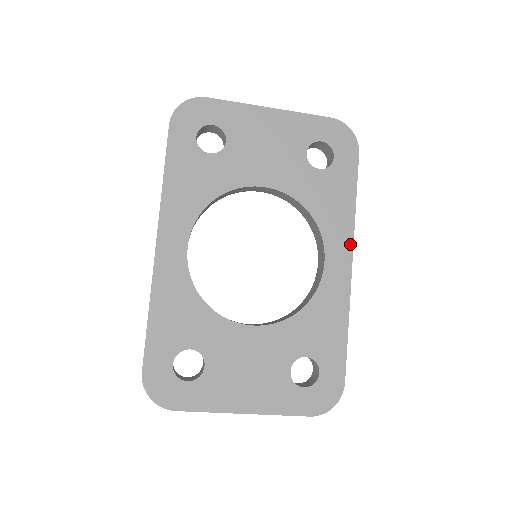
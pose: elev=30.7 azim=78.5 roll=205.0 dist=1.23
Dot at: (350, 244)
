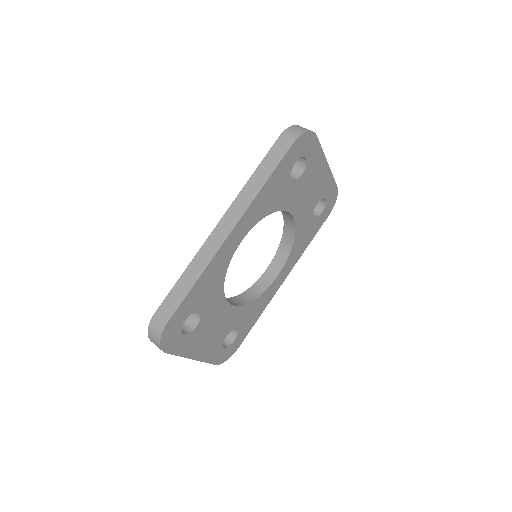
Dot at: (292, 268)
